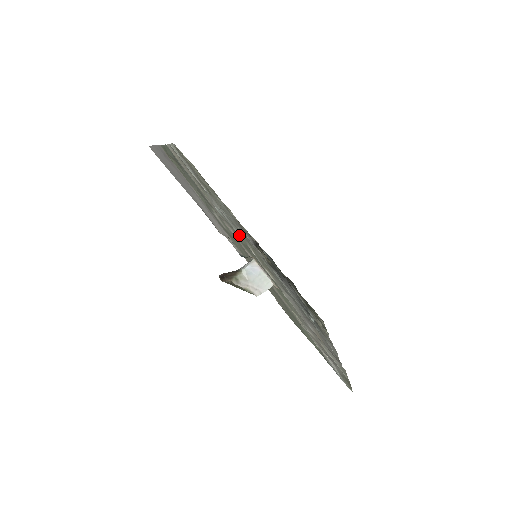
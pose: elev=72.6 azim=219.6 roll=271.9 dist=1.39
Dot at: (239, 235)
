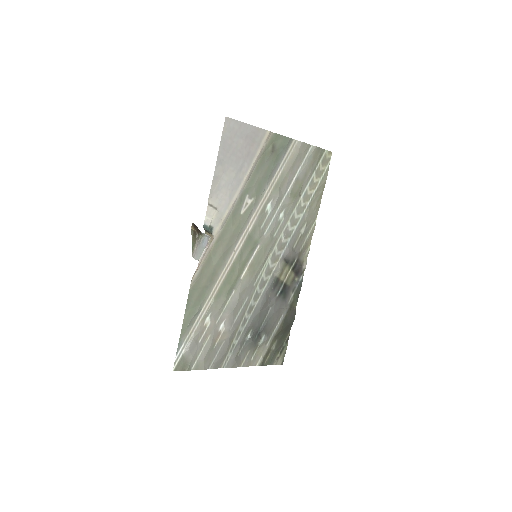
Dot at: (260, 232)
